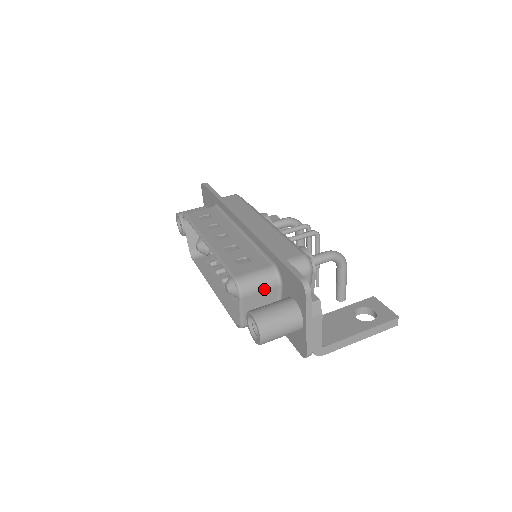
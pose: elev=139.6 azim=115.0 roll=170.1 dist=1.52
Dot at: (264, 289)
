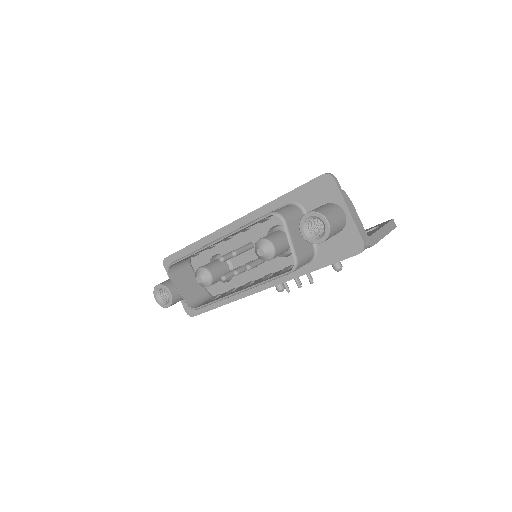
Dot at: (296, 216)
